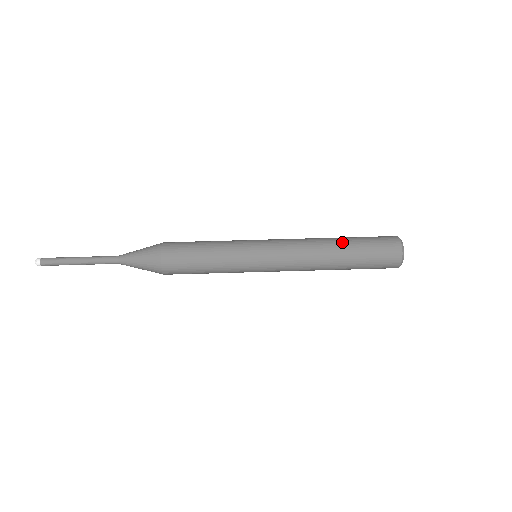
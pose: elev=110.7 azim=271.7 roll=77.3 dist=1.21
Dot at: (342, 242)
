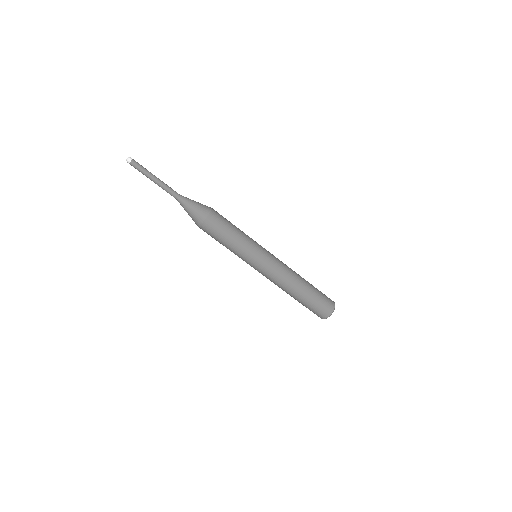
Dot at: (307, 284)
